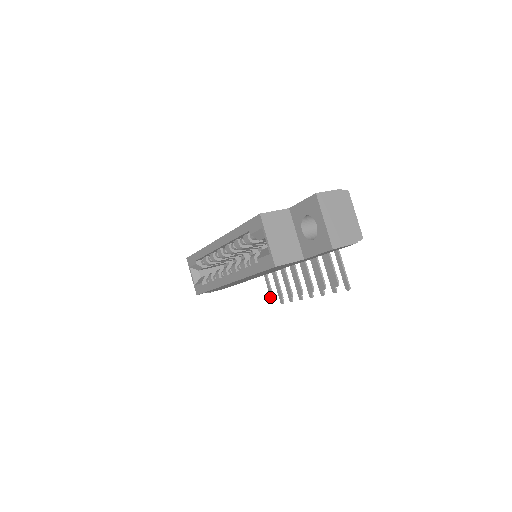
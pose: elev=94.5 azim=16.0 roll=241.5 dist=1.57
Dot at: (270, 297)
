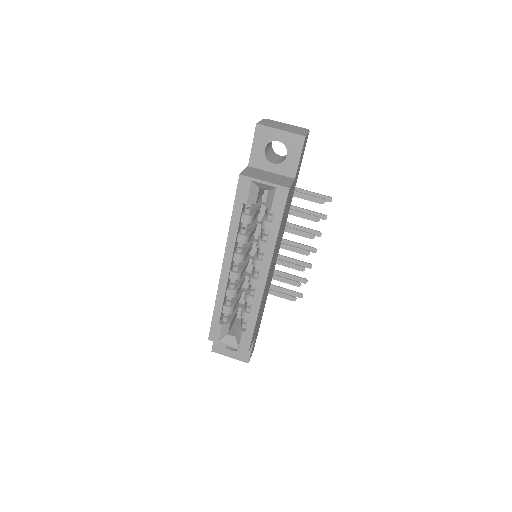
Dot at: occluded
